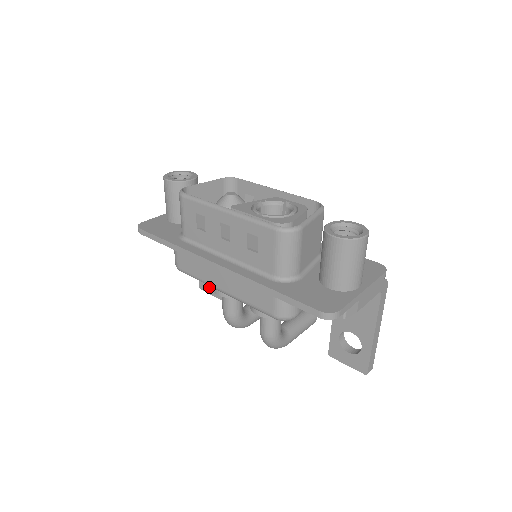
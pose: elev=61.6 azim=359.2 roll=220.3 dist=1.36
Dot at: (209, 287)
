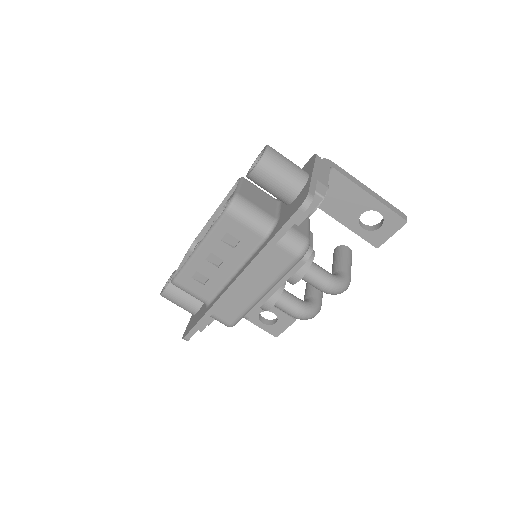
Dot at: (278, 327)
